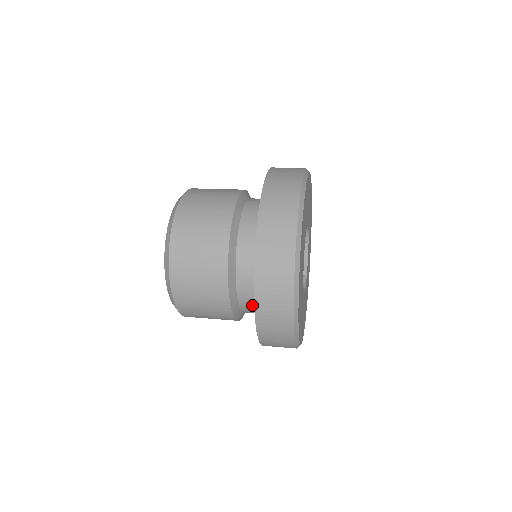
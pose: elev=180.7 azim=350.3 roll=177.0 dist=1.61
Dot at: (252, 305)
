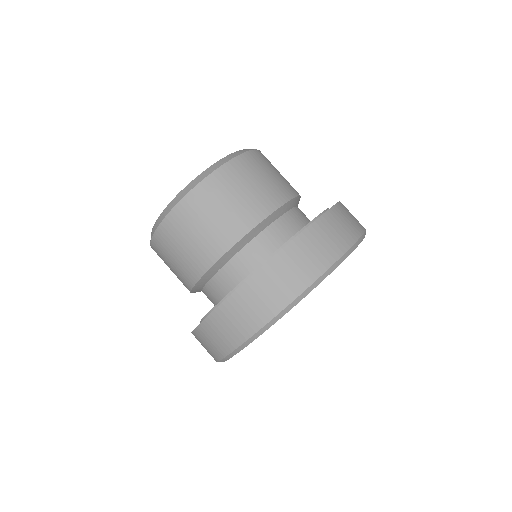
Dot at: (227, 284)
